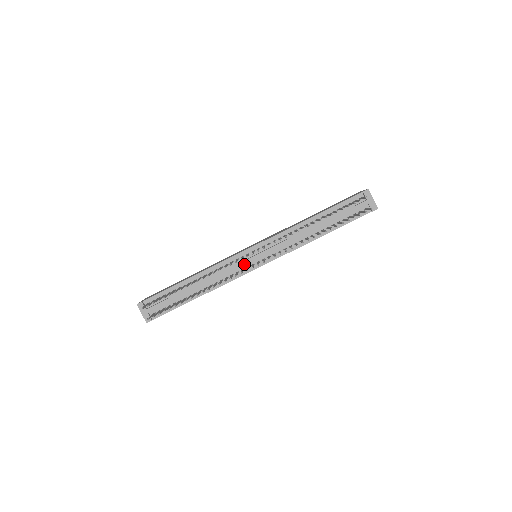
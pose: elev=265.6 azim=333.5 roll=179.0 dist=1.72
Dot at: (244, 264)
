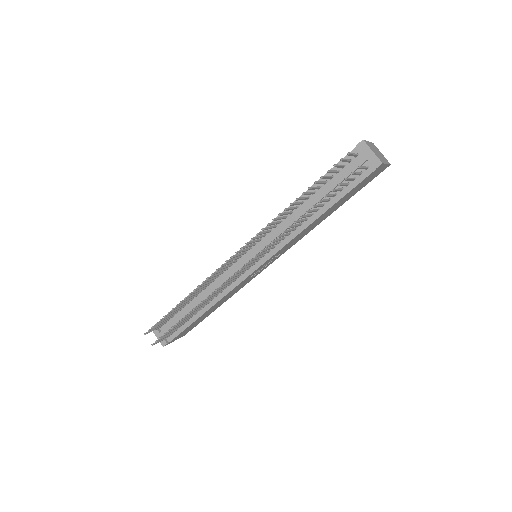
Dot at: (238, 269)
